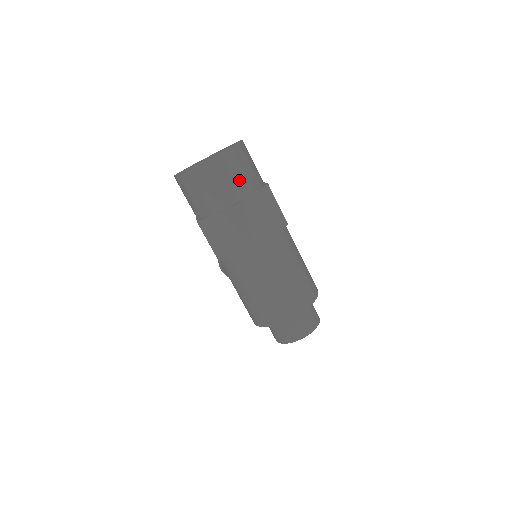
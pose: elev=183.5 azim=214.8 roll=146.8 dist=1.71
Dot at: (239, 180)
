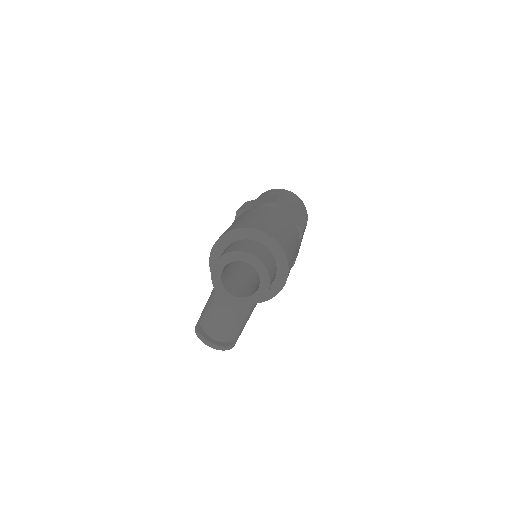
Dot at: (293, 201)
